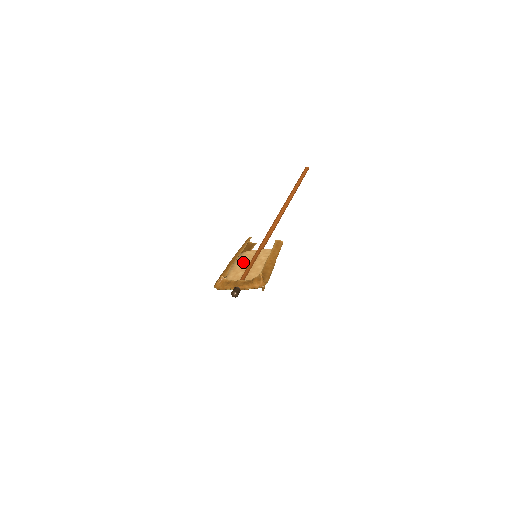
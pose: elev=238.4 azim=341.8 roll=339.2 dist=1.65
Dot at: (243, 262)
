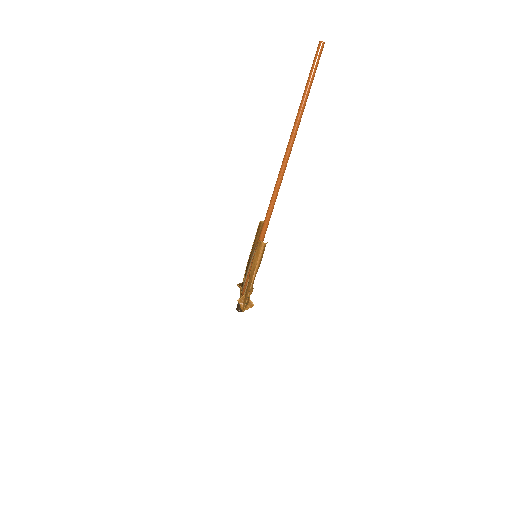
Dot at: occluded
